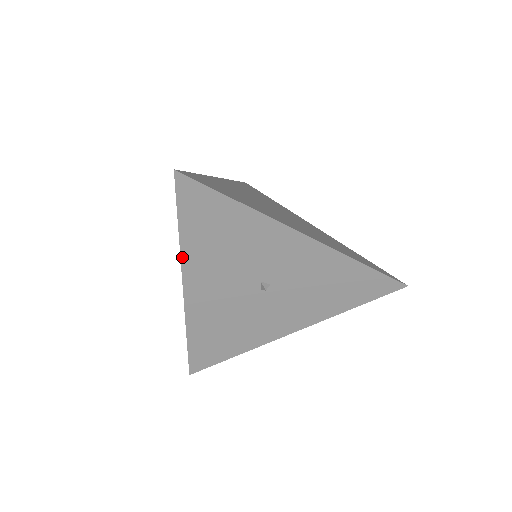
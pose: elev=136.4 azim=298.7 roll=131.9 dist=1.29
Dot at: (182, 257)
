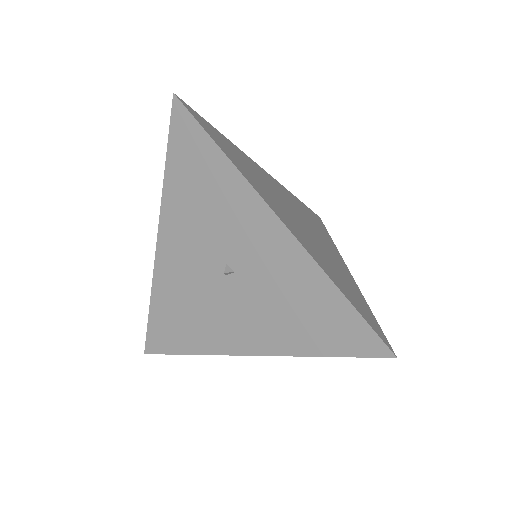
Dot at: (163, 199)
